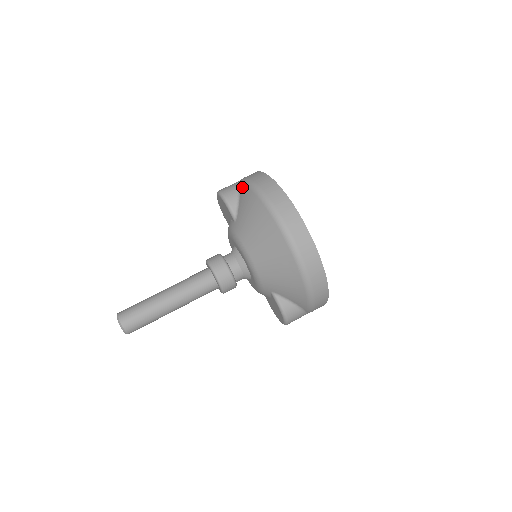
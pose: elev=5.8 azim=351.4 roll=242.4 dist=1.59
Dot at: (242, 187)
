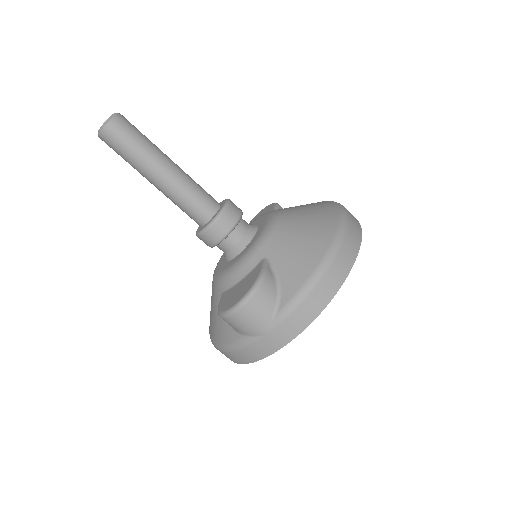
Dot at: occluded
